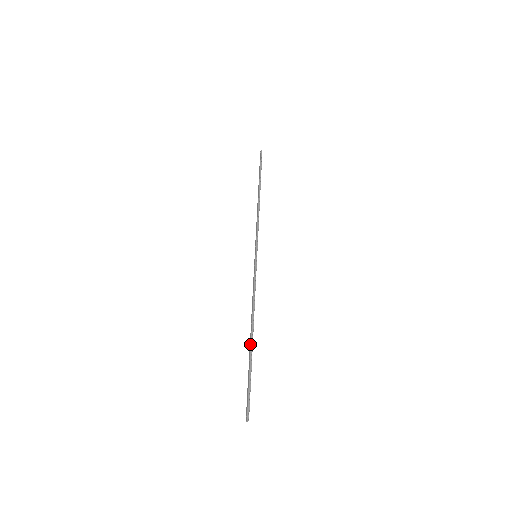
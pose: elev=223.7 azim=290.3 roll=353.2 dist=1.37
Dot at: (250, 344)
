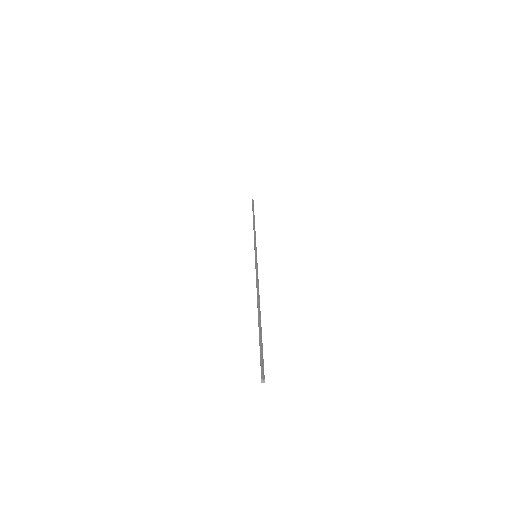
Dot at: occluded
